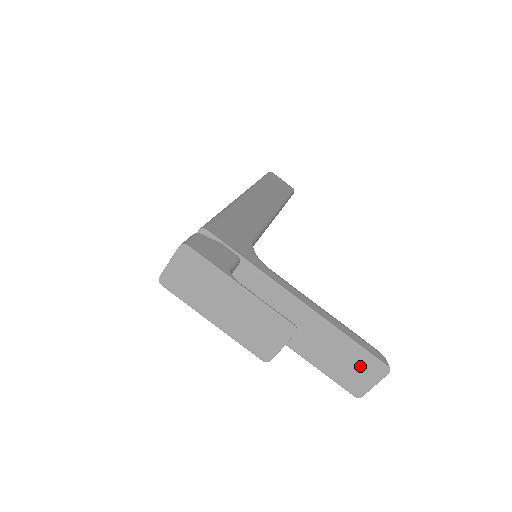
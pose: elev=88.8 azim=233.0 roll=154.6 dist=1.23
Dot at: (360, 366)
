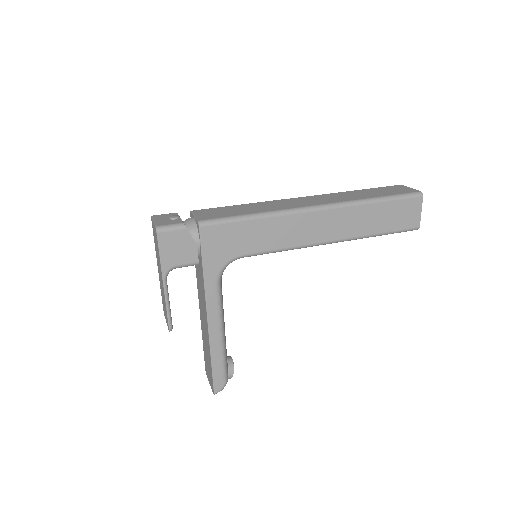
Dot at: (210, 372)
